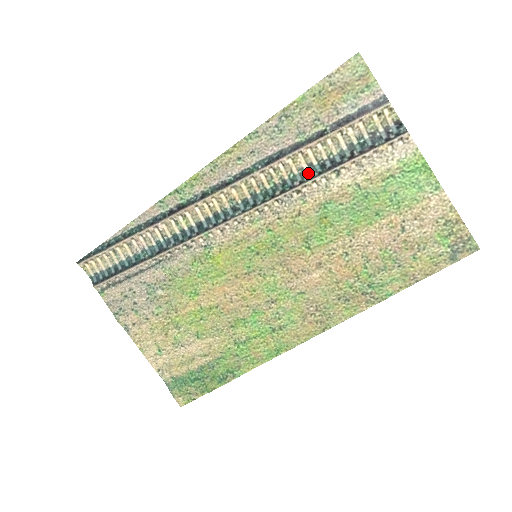
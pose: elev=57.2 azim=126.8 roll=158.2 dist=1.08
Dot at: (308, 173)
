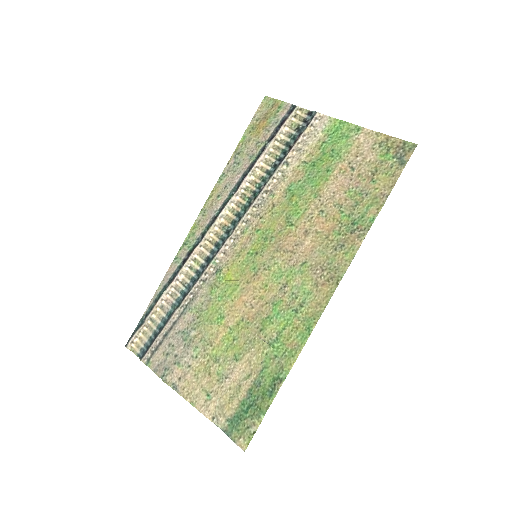
Dot at: (267, 177)
